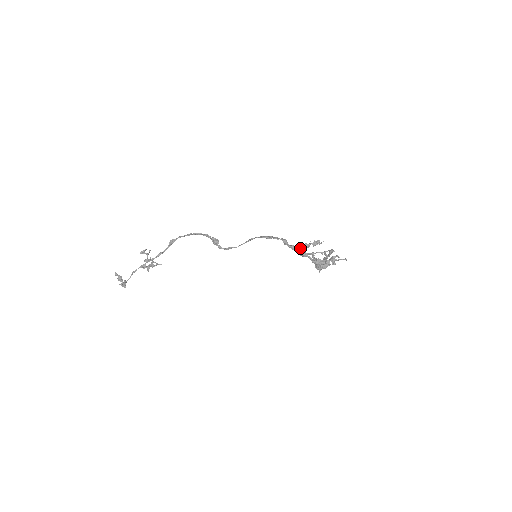
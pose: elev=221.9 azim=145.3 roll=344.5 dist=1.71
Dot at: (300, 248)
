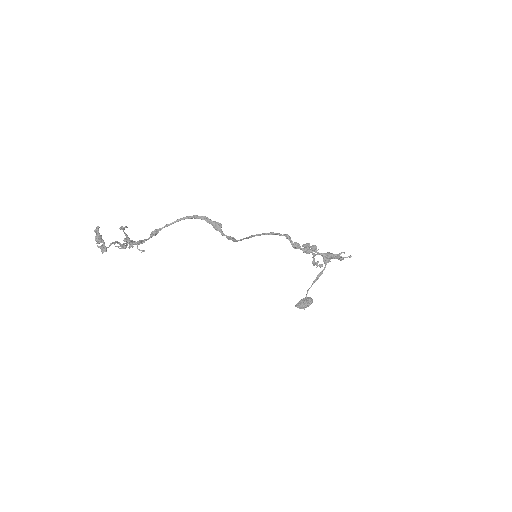
Dot at: (304, 245)
